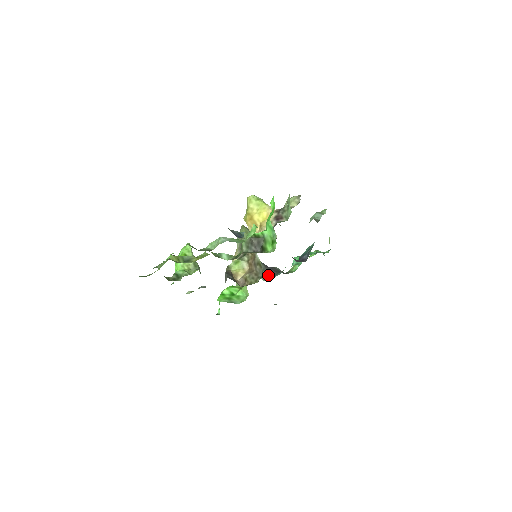
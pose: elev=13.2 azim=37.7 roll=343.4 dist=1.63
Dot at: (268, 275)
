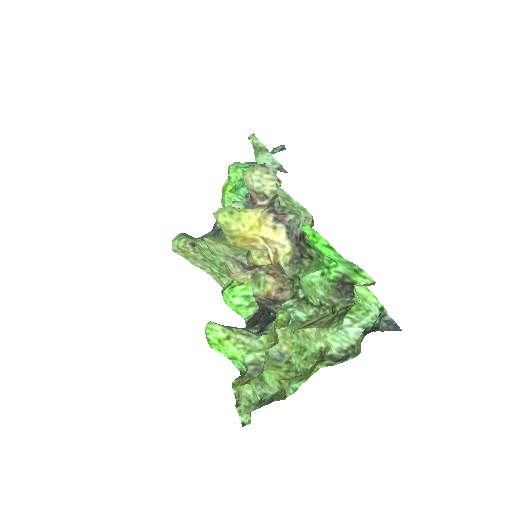
Dot at: occluded
